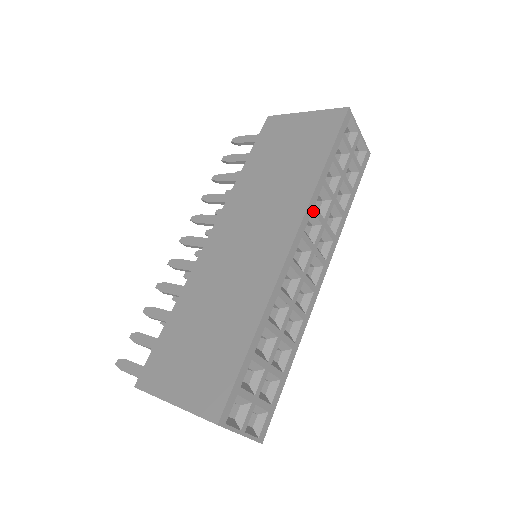
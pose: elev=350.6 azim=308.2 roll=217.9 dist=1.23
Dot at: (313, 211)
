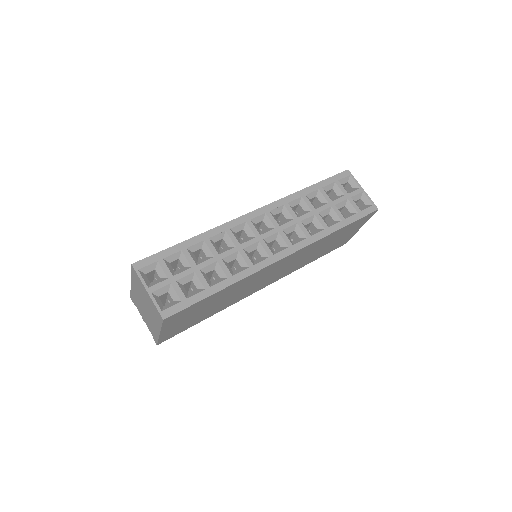
Dot at: (285, 206)
